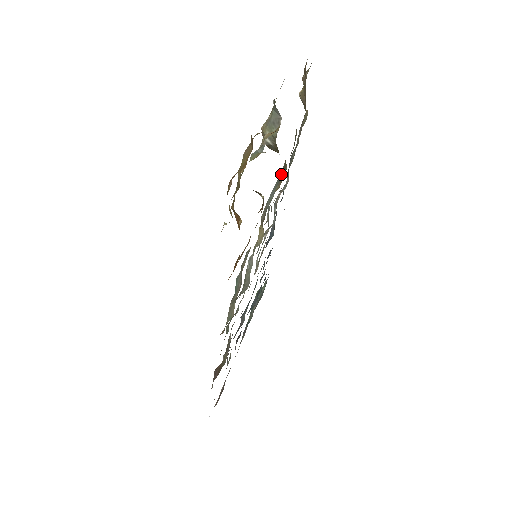
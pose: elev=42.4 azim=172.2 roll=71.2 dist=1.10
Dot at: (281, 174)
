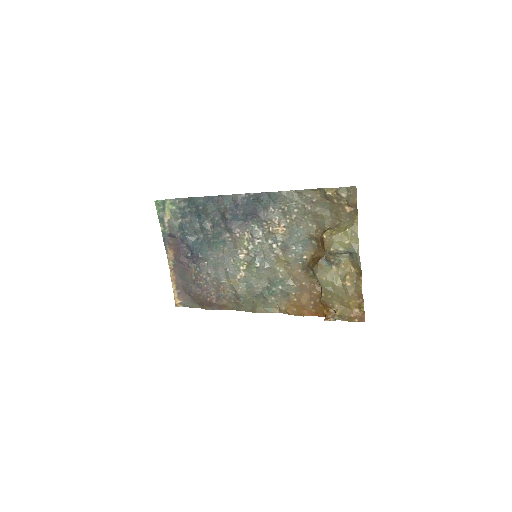
Dot at: (305, 238)
